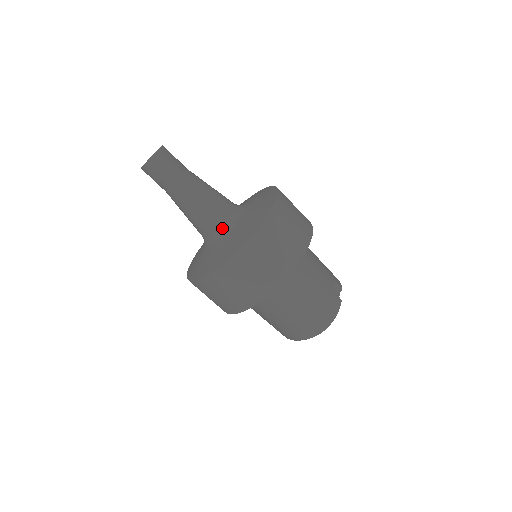
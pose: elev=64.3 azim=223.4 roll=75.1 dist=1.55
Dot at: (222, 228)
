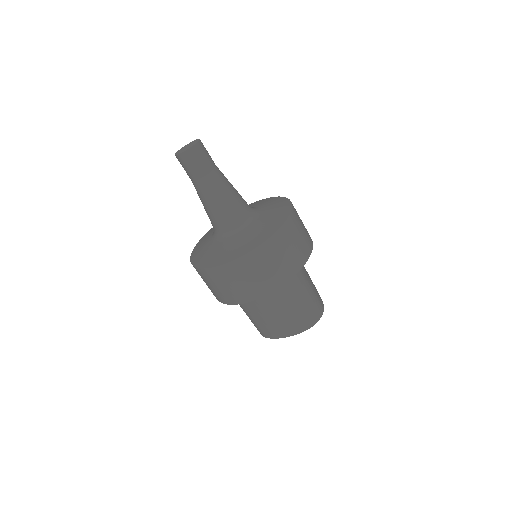
Dot at: (244, 221)
